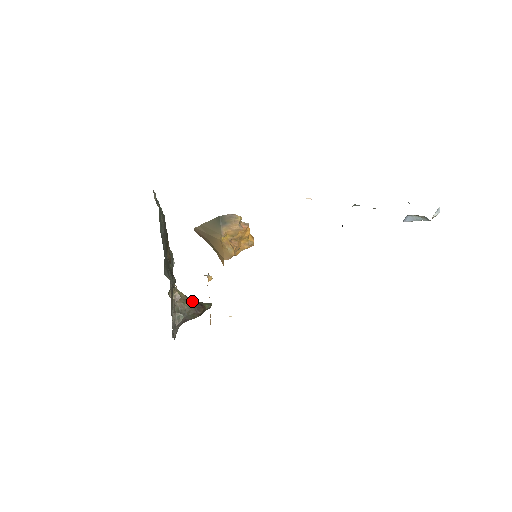
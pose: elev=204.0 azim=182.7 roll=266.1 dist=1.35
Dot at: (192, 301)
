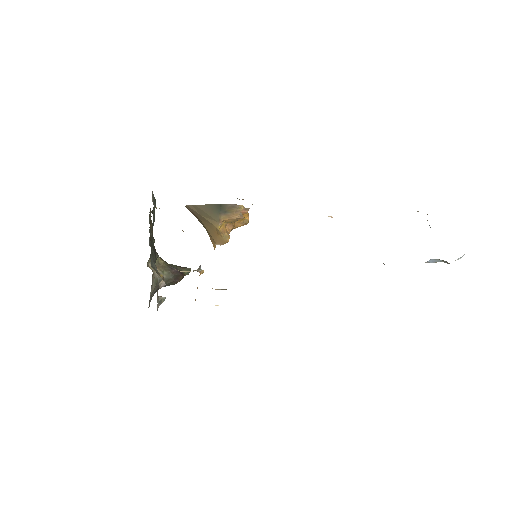
Dot at: (171, 268)
